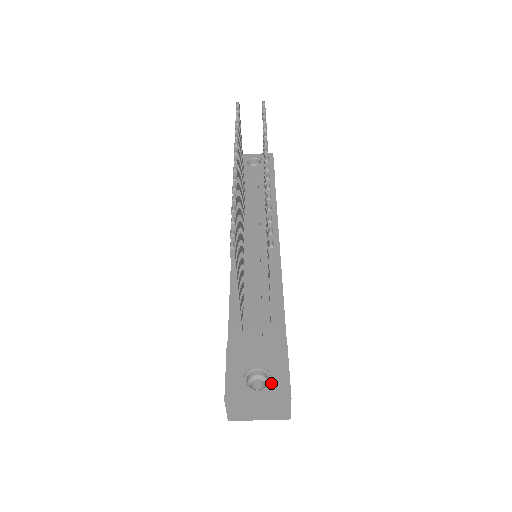
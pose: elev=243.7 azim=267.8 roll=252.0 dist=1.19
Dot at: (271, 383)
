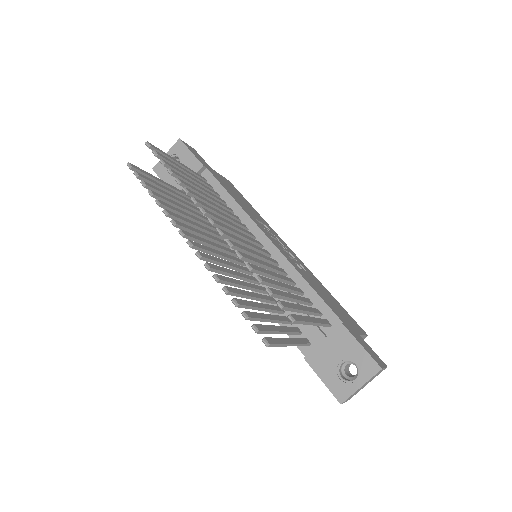
Dot at: (360, 368)
